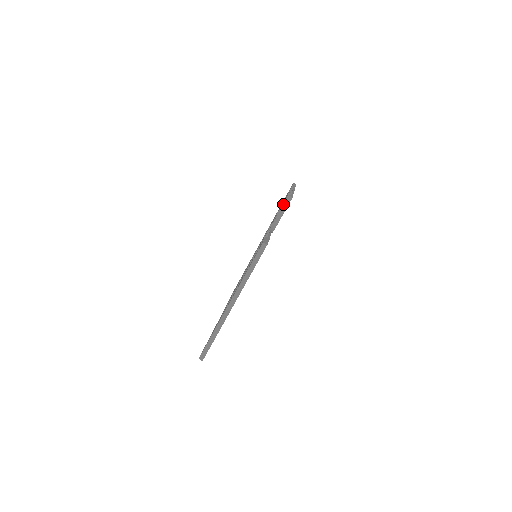
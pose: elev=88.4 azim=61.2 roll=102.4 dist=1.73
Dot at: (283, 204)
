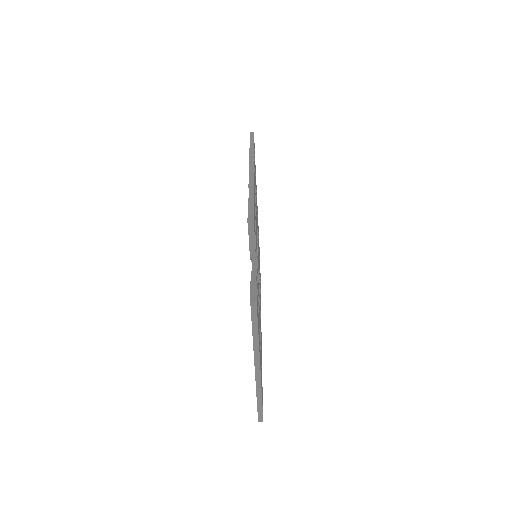
Dot at: occluded
